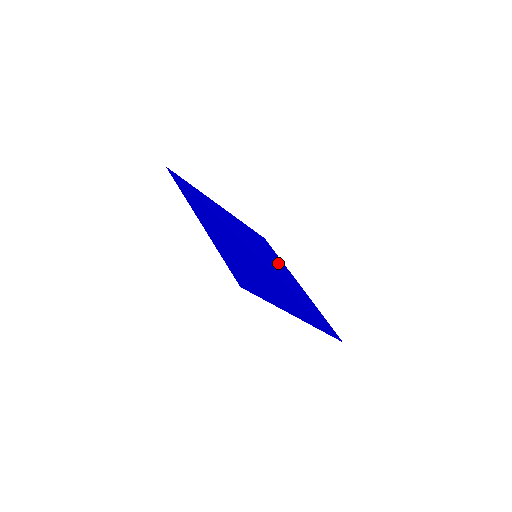
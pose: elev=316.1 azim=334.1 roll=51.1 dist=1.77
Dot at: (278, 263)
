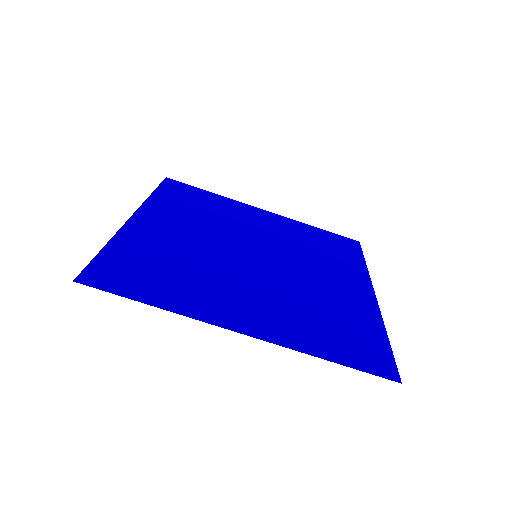
Dot at: (233, 211)
